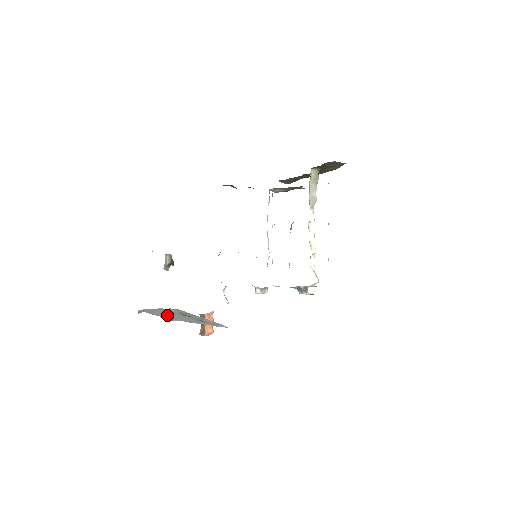
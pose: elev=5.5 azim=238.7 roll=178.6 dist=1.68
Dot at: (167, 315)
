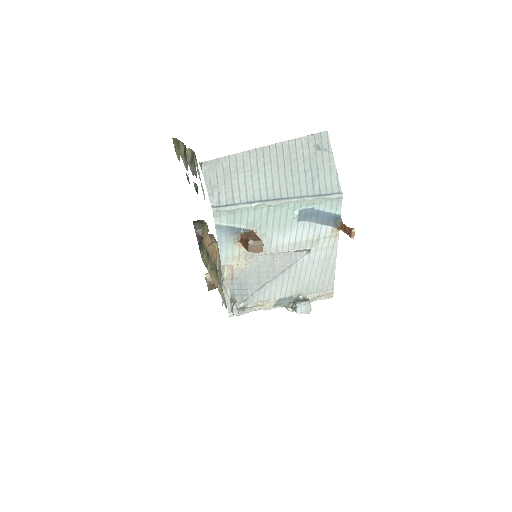
Dot at: (242, 182)
